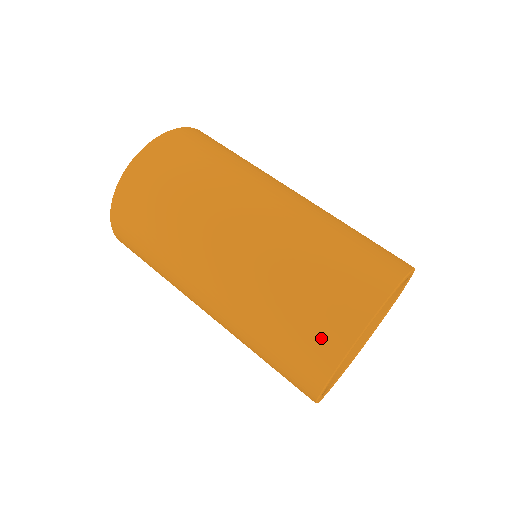
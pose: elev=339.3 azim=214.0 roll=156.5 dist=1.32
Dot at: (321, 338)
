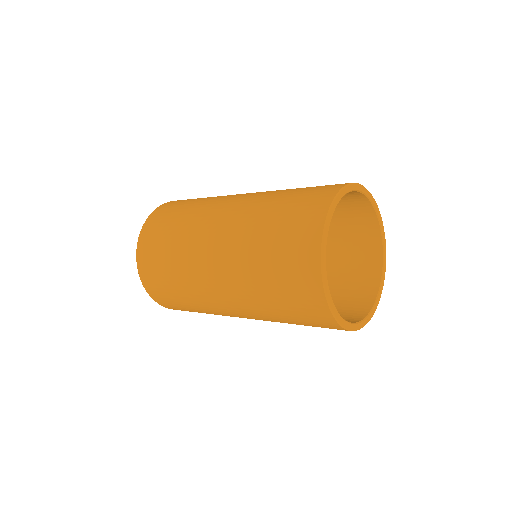
Dot at: (299, 260)
